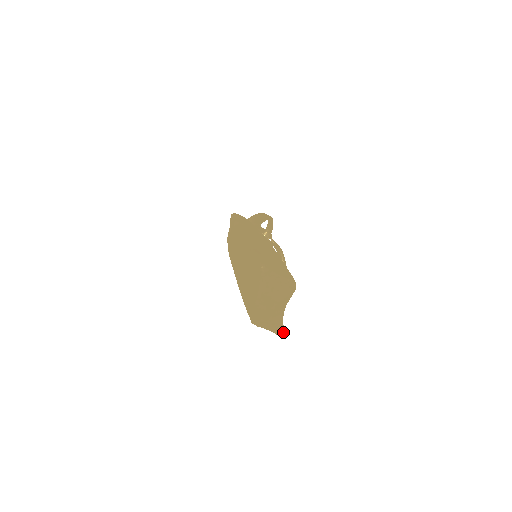
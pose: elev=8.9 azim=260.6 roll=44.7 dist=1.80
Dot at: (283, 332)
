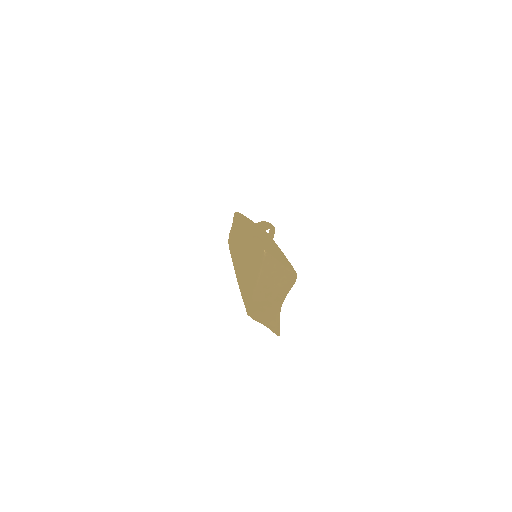
Dot at: (279, 329)
